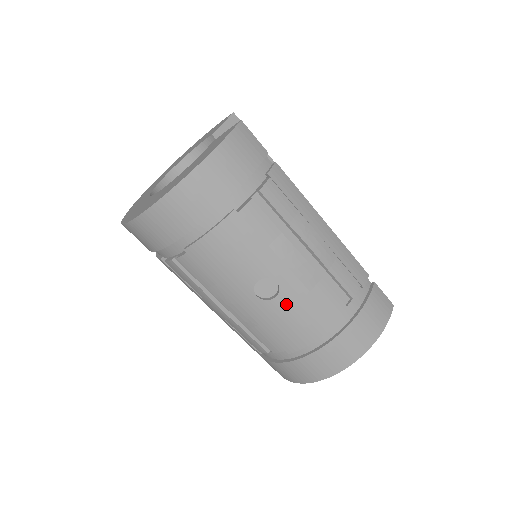
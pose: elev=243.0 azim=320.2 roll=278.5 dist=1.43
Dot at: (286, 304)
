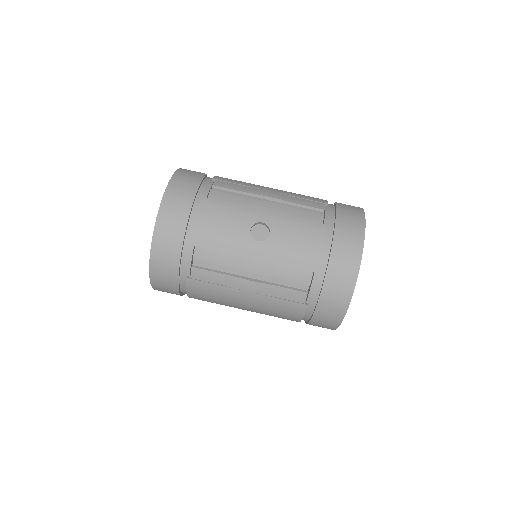
Dot at: (281, 233)
